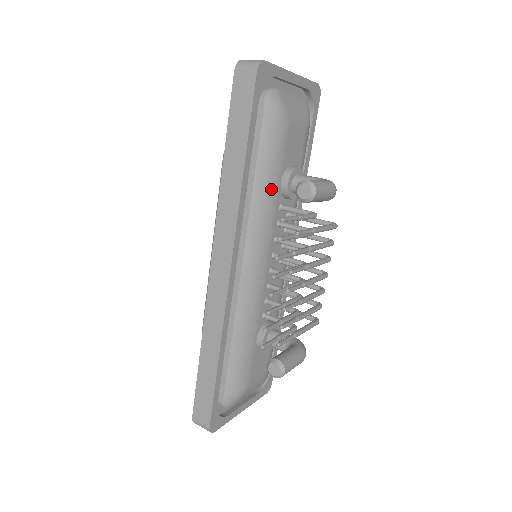
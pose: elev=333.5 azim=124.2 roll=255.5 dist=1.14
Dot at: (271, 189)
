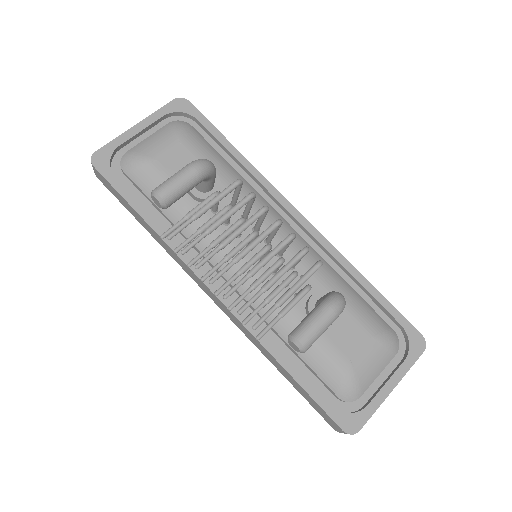
Dot at: (187, 211)
